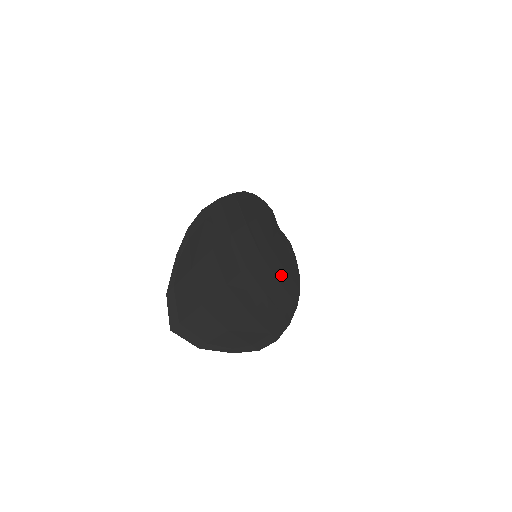
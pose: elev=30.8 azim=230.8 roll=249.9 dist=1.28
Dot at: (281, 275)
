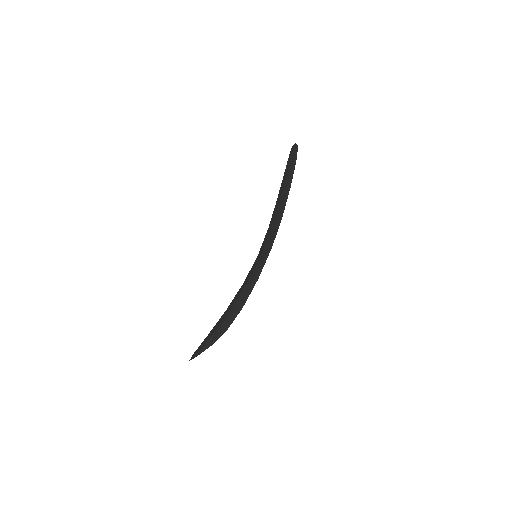
Dot at: occluded
